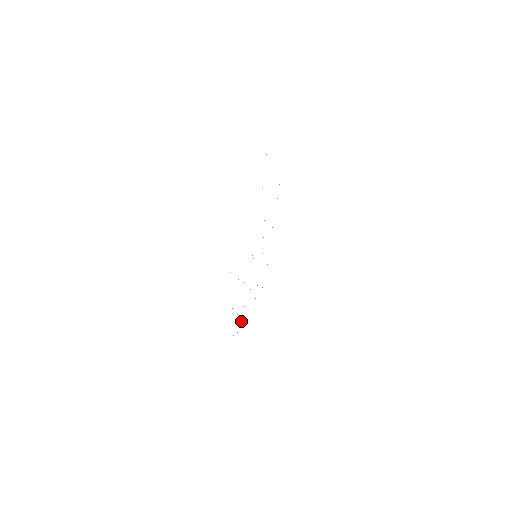
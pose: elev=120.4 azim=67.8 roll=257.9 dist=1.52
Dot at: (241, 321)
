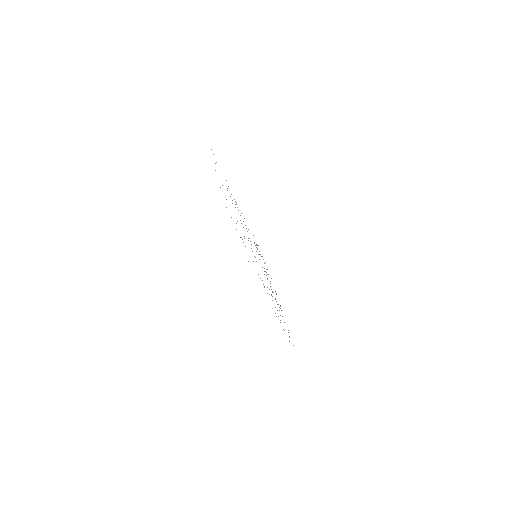
Dot at: occluded
